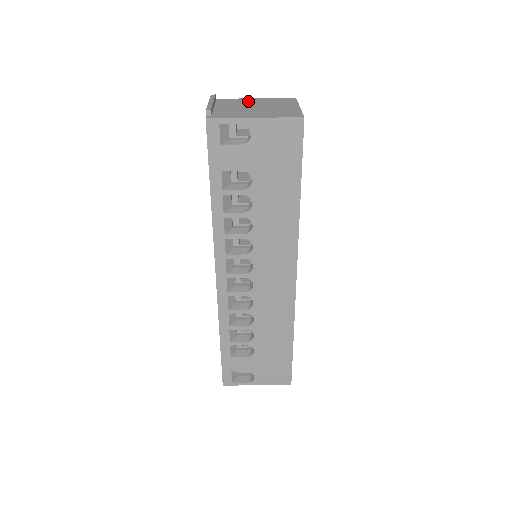
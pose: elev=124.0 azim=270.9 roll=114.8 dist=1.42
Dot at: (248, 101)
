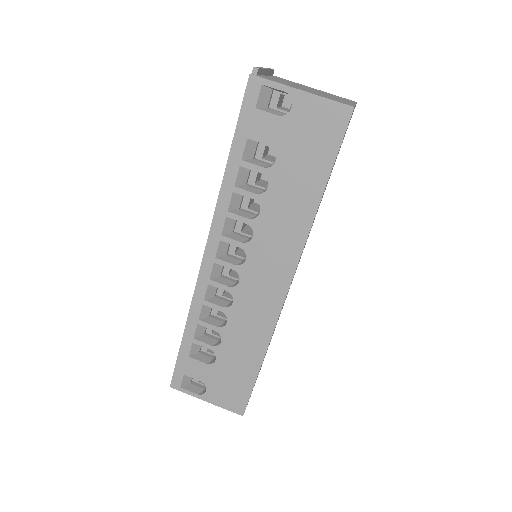
Dot at: (305, 86)
